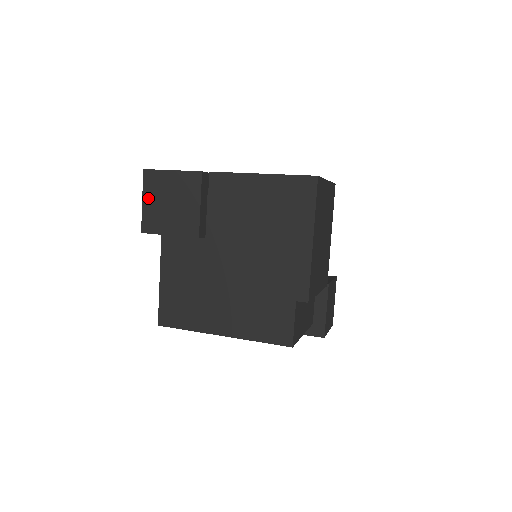
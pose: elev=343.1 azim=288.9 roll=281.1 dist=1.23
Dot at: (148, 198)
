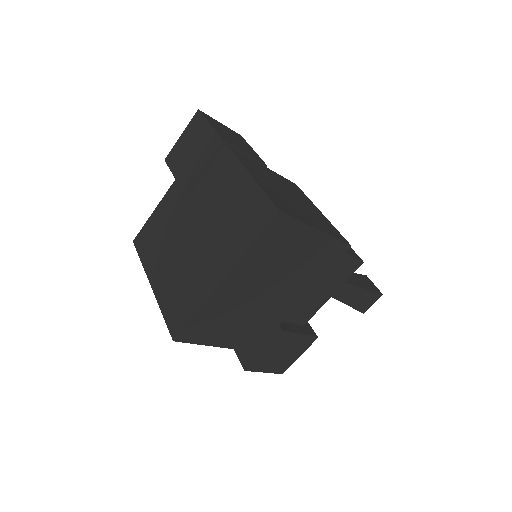
Dot at: (185, 135)
